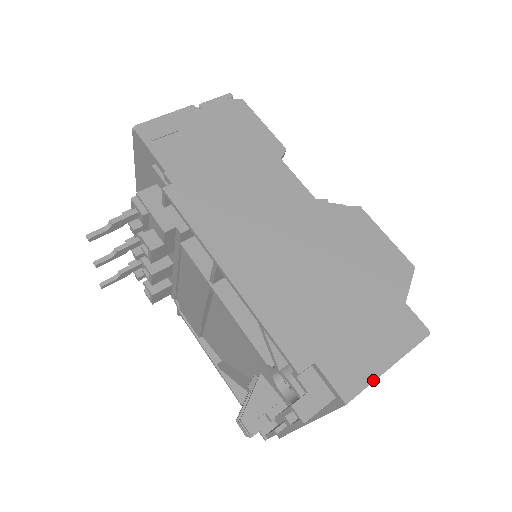
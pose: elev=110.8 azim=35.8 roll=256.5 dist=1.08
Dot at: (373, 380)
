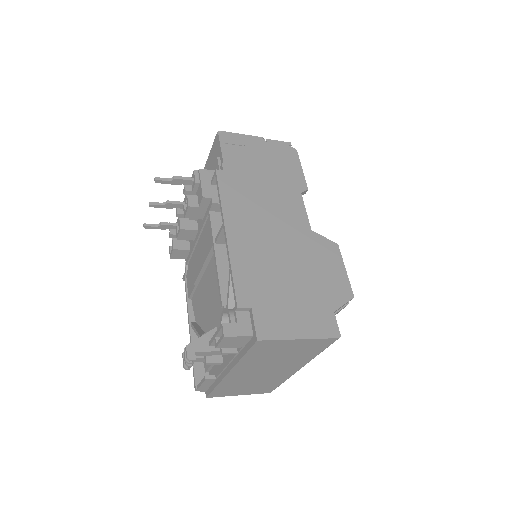
Dot at: (284, 339)
